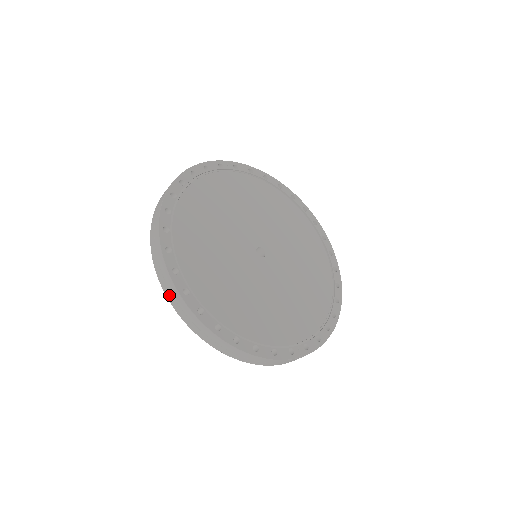
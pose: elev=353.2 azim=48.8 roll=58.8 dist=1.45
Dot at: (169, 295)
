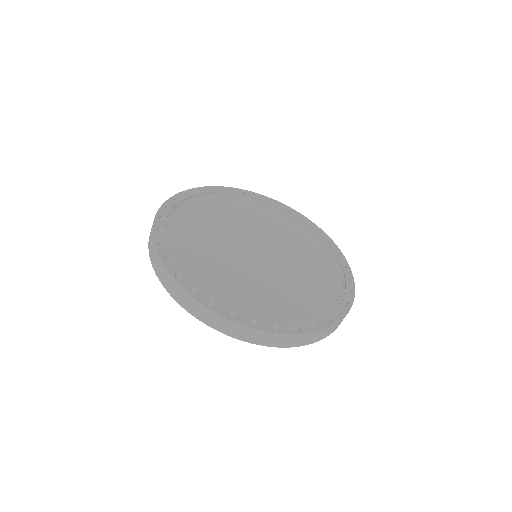
Dot at: (265, 343)
